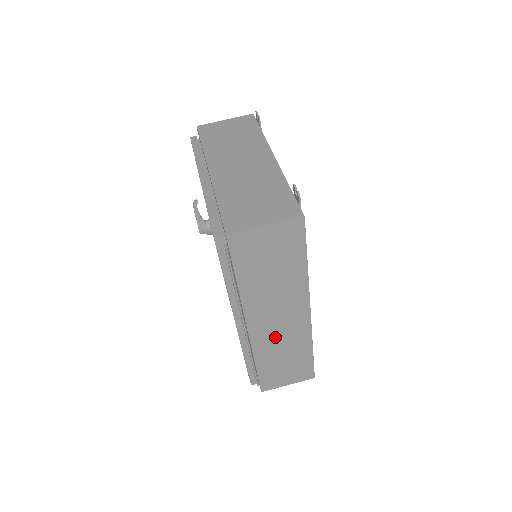
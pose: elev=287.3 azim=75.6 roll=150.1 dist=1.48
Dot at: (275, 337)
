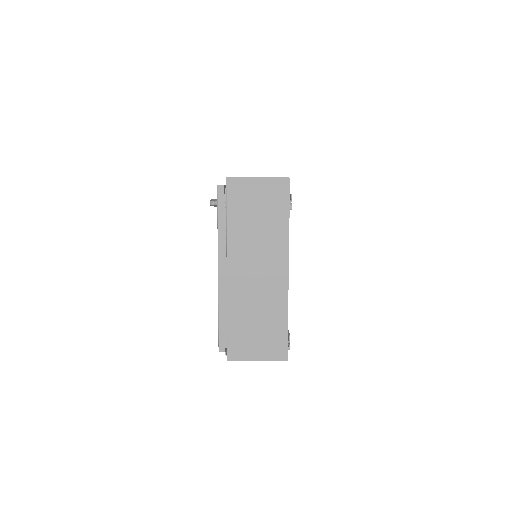
Dot at: occluded
